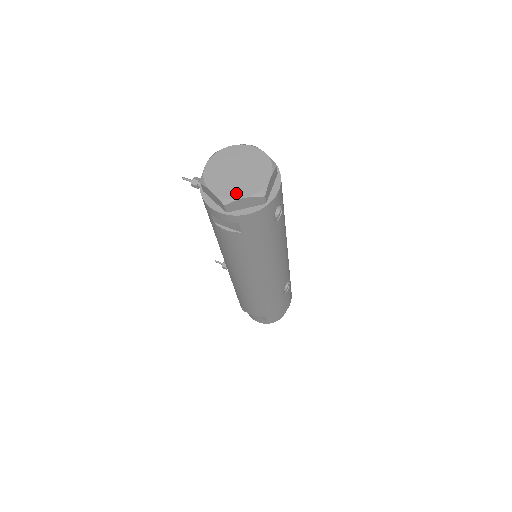
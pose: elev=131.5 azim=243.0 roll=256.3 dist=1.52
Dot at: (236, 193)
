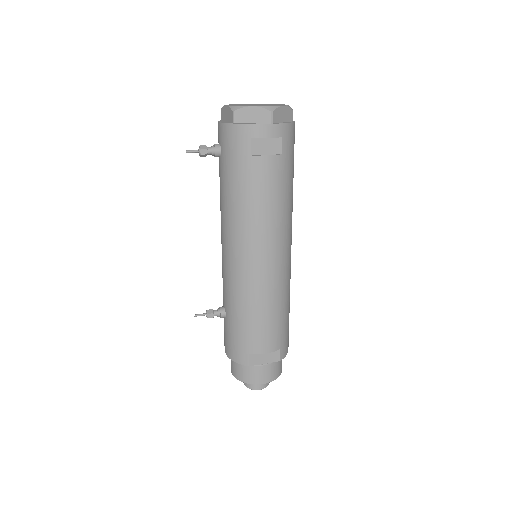
Dot at: (274, 105)
